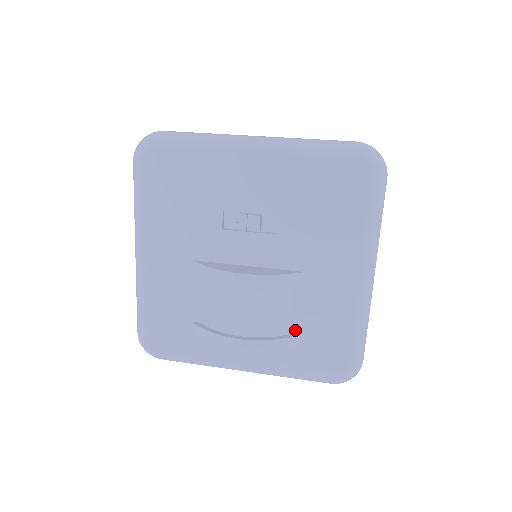
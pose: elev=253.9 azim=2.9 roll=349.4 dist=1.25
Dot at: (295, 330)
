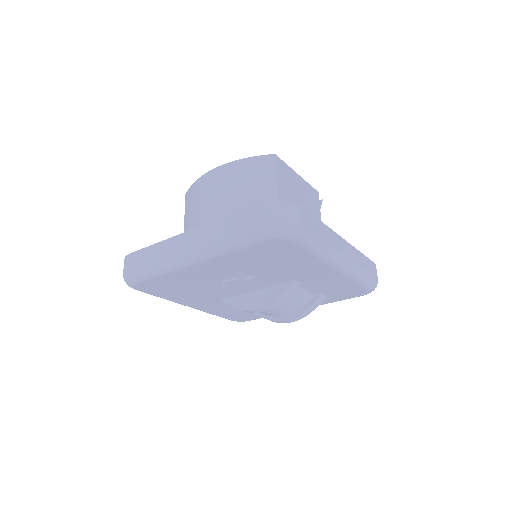
Dot at: (316, 294)
